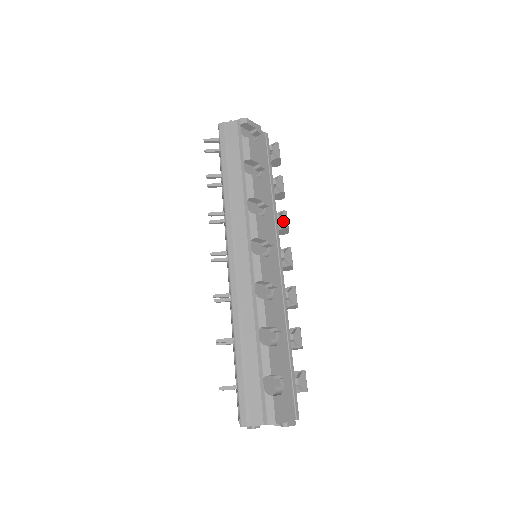
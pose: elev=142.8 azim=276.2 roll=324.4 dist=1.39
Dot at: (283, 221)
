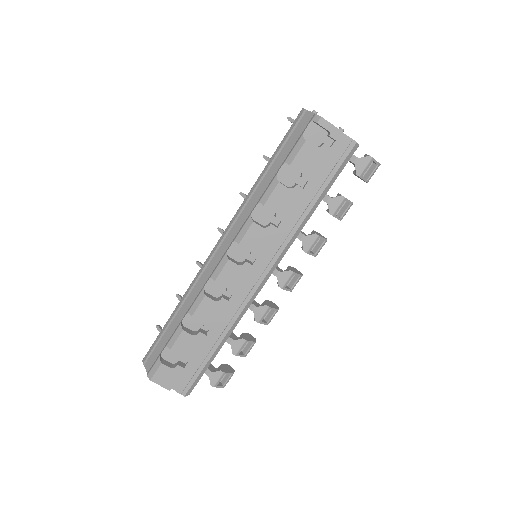
Dot at: (304, 243)
